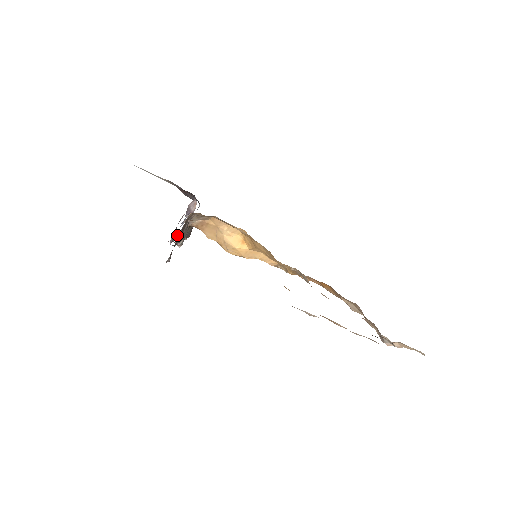
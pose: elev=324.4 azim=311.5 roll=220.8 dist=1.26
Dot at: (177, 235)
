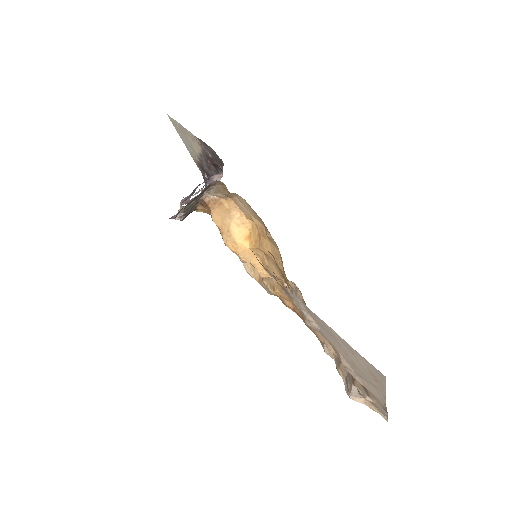
Dot at: (187, 201)
